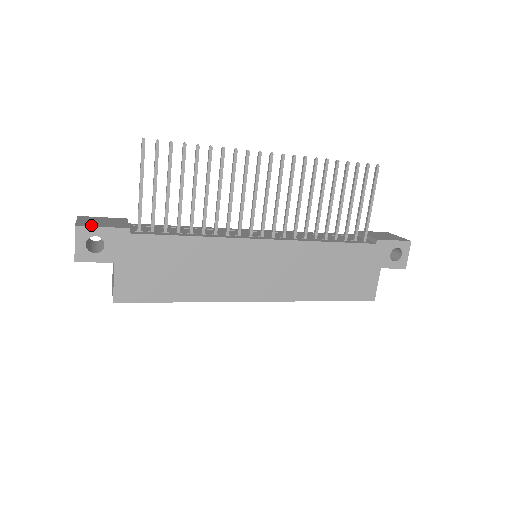
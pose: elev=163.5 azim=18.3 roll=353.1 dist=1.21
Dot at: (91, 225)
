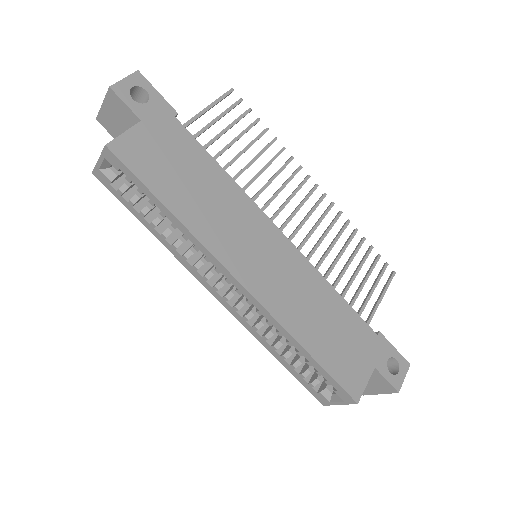
Dot at: (148, 85)
